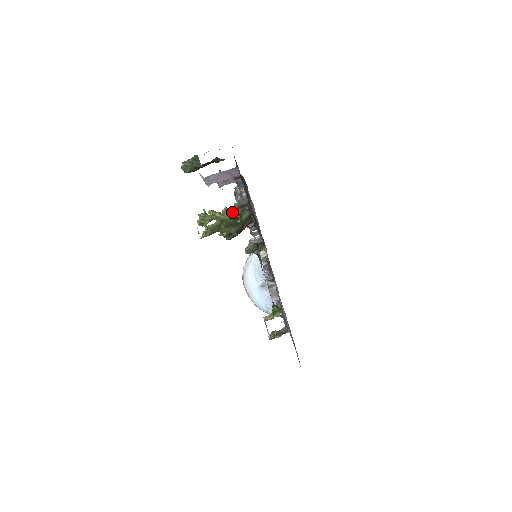
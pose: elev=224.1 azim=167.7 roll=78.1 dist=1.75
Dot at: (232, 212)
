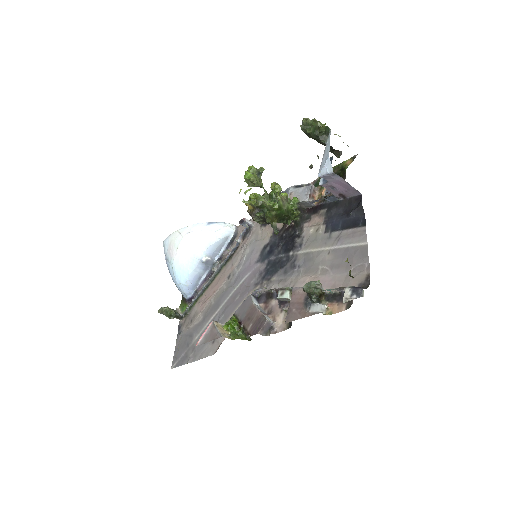
Dot at: (290, 206)
